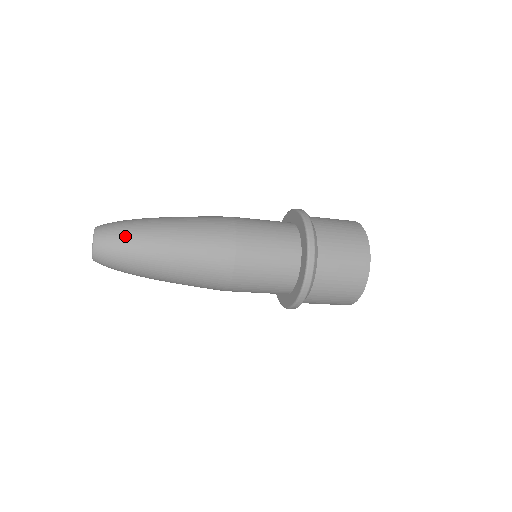
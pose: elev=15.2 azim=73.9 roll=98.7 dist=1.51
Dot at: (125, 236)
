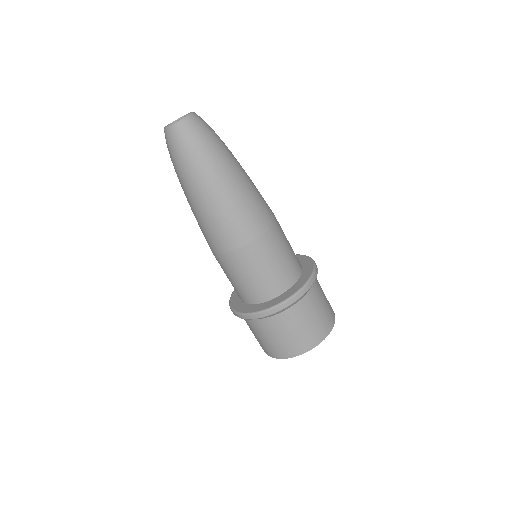
Dot at: (216, 134)
